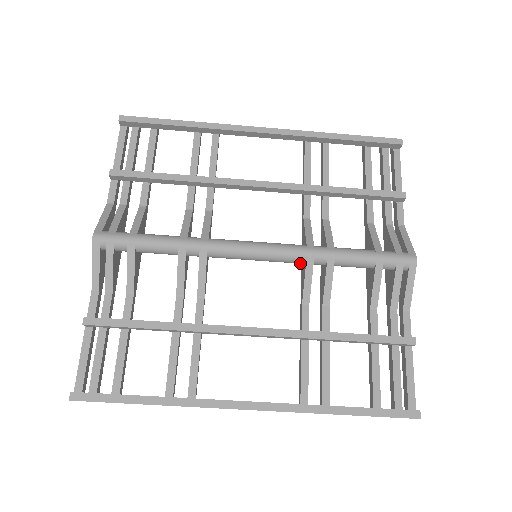
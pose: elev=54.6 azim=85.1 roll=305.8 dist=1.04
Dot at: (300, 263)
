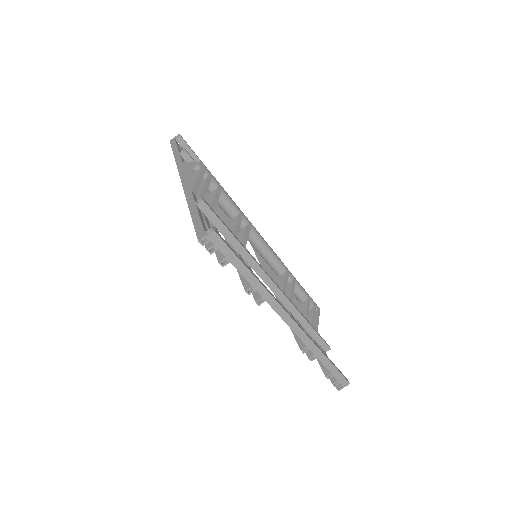
Dot at: (281, 272)
